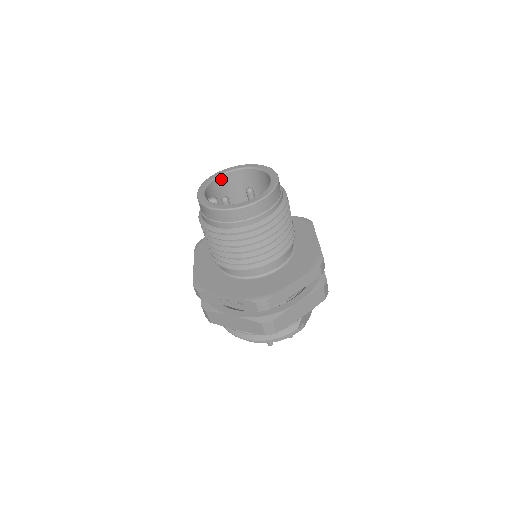
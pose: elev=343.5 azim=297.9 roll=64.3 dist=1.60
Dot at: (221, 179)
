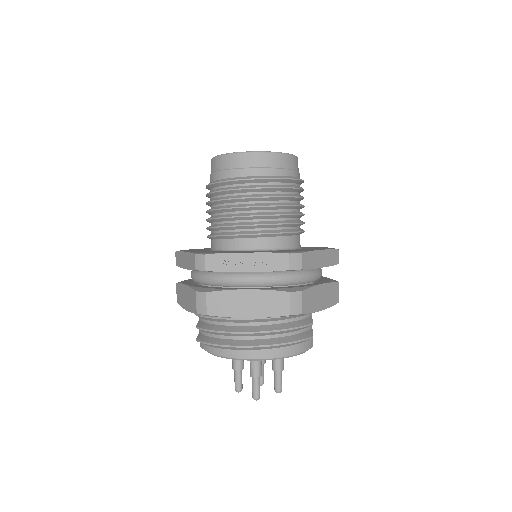
Dot at: occluded
